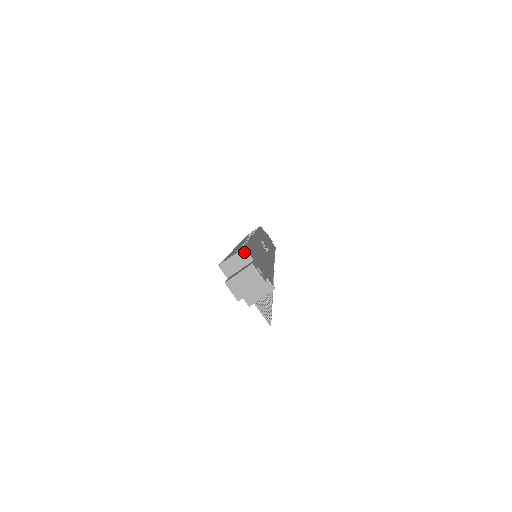
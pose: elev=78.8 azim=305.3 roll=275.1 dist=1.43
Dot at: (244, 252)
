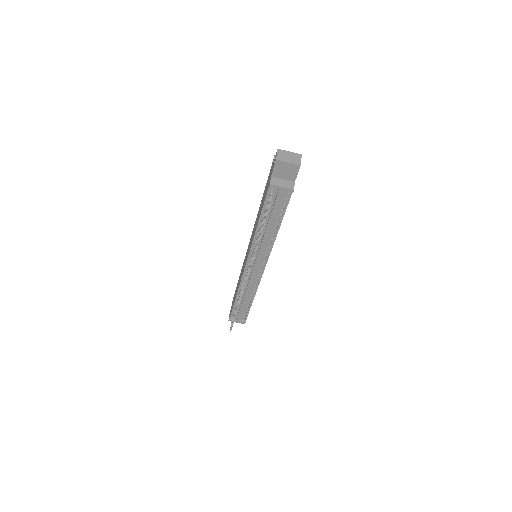
Dot at: occluded
